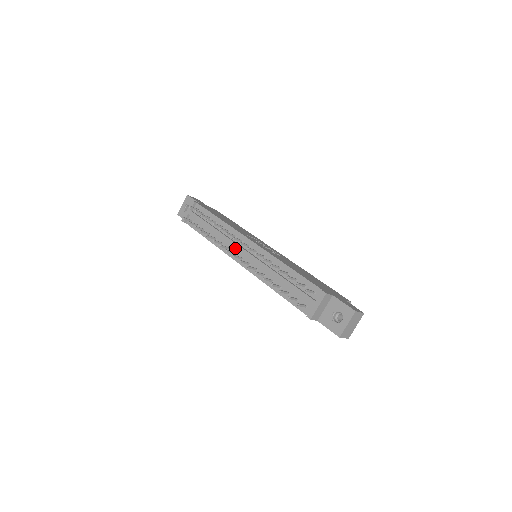
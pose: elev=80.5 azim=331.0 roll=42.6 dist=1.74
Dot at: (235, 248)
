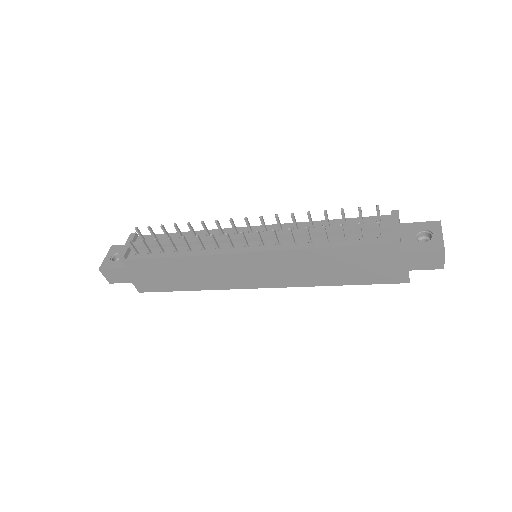
Dot at: (232, 238)
